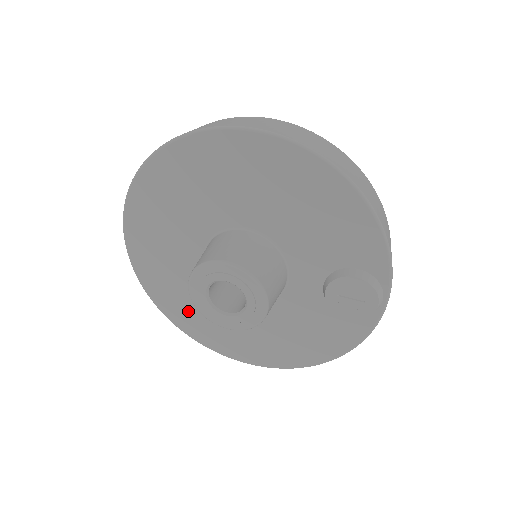
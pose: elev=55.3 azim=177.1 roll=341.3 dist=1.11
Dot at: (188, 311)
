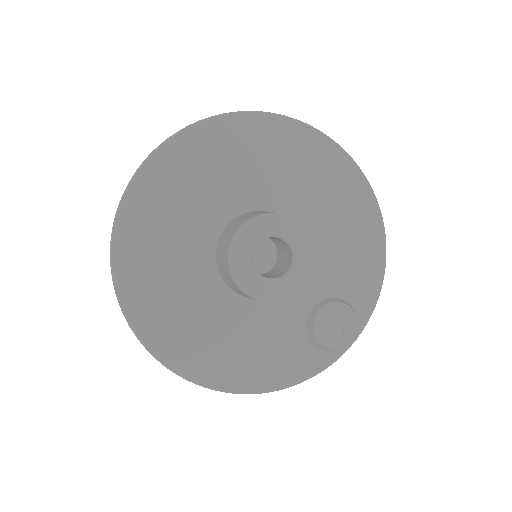
Dot at: (151, 271)
